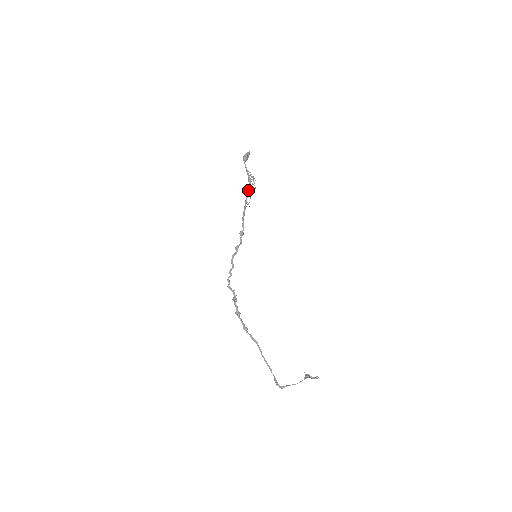
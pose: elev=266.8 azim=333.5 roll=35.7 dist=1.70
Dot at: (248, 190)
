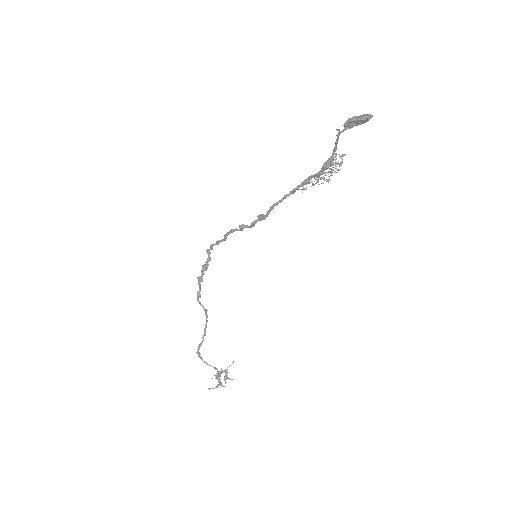
Dot at: (313, 176)
